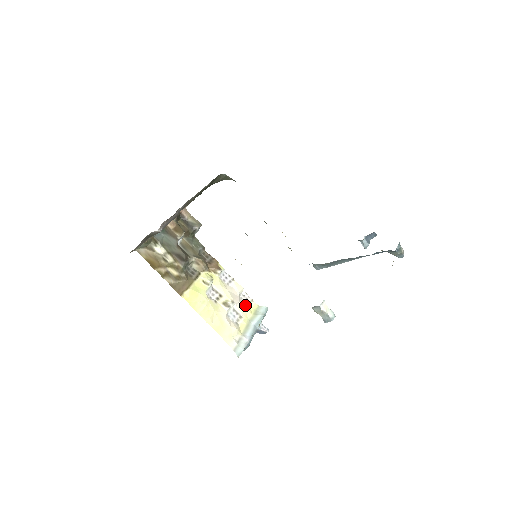
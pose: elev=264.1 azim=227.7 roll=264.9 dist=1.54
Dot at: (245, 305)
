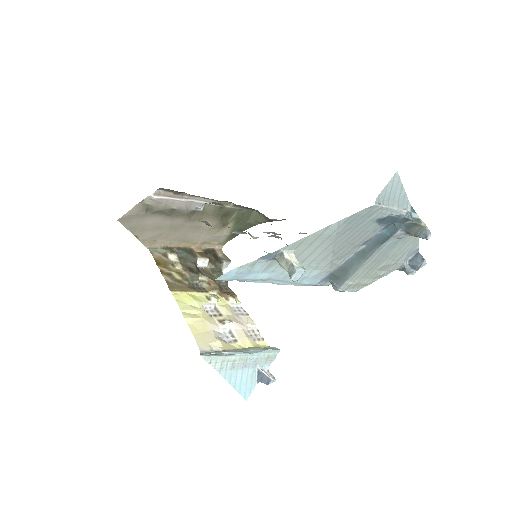
Dot at: (249, 337)
